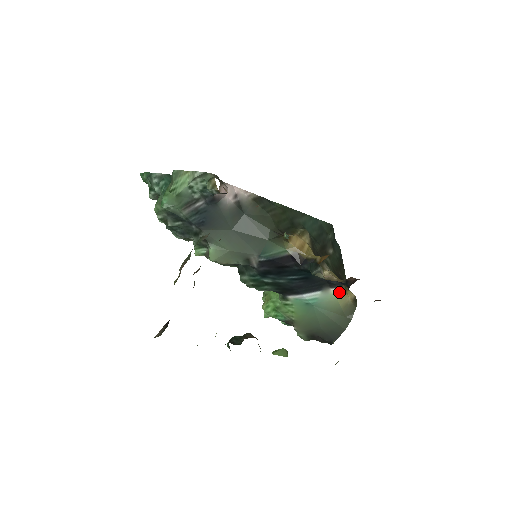
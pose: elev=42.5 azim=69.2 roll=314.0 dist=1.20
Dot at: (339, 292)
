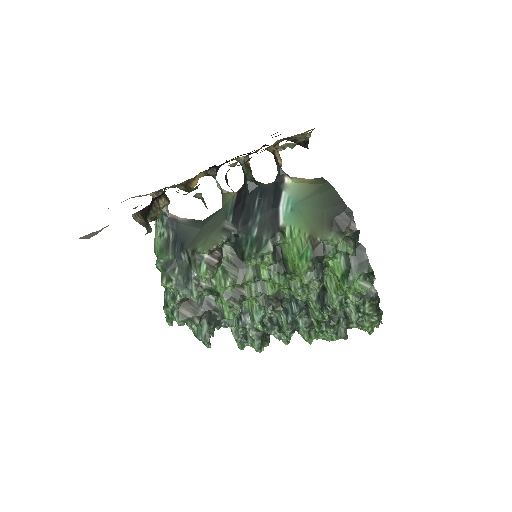
Dot at: (294, 180)
